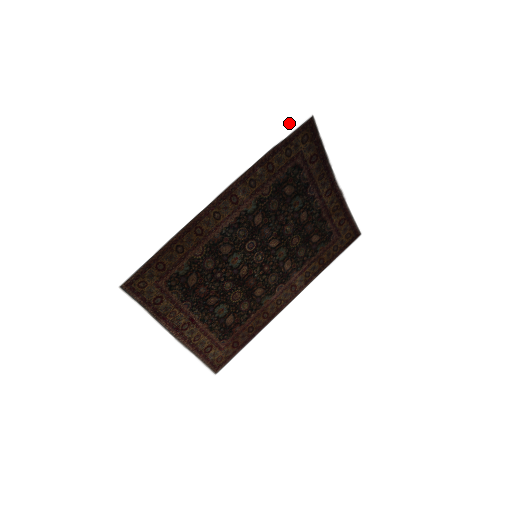
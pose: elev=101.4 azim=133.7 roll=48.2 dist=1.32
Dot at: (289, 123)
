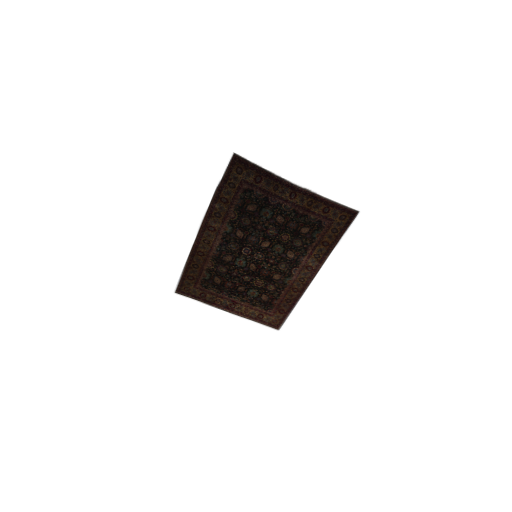
Dot at: (218, 168)
